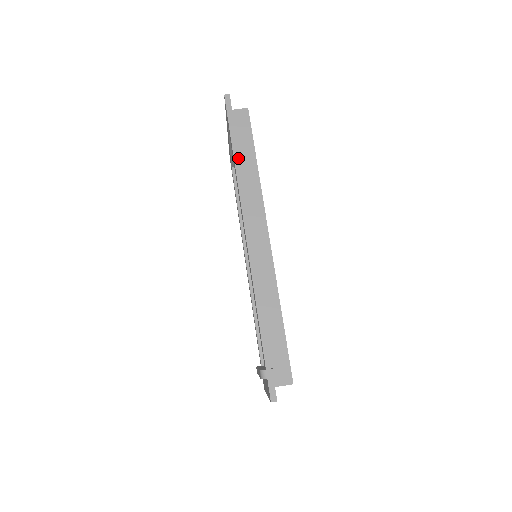
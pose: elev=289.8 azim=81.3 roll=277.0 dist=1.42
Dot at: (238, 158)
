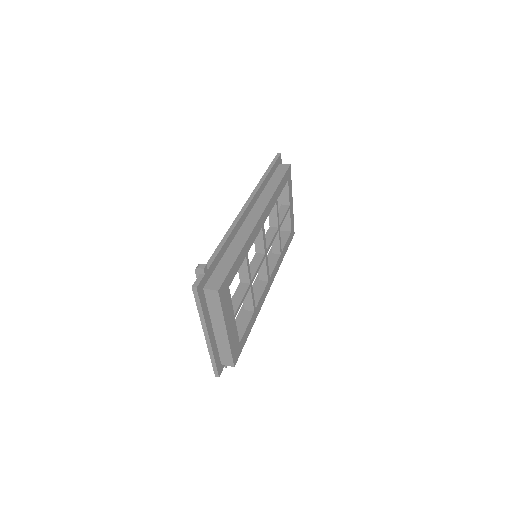
Dot at: (265, 176)
